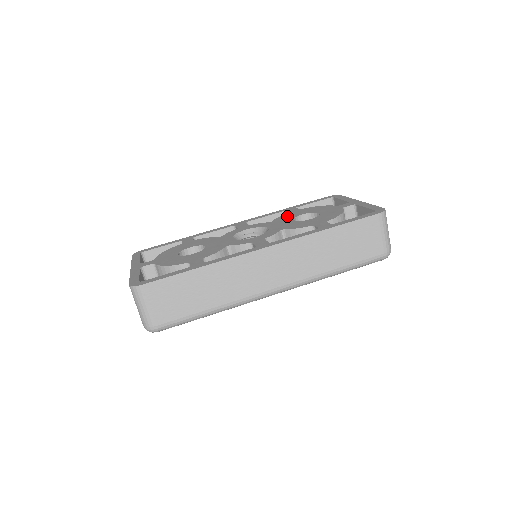
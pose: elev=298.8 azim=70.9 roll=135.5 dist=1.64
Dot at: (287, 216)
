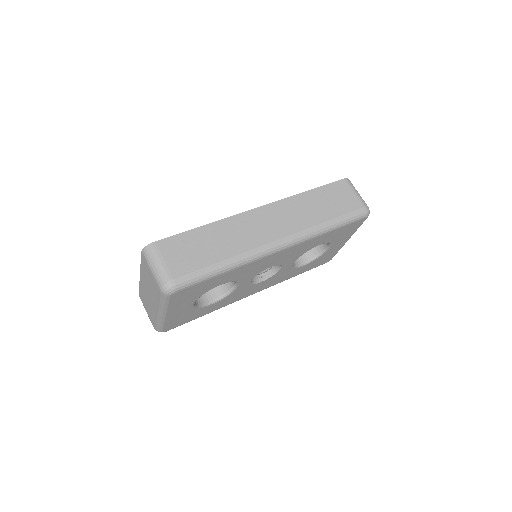
Dot at: occluded
